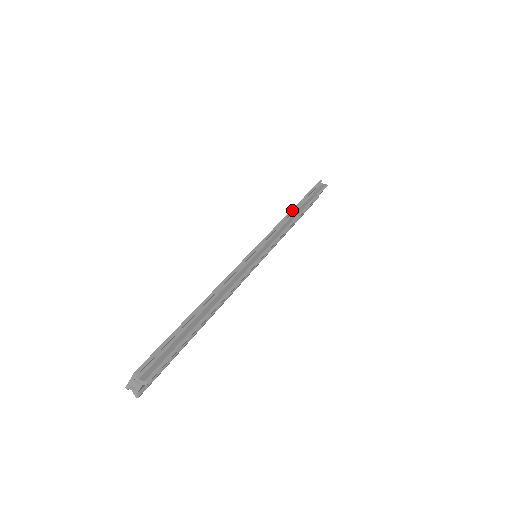
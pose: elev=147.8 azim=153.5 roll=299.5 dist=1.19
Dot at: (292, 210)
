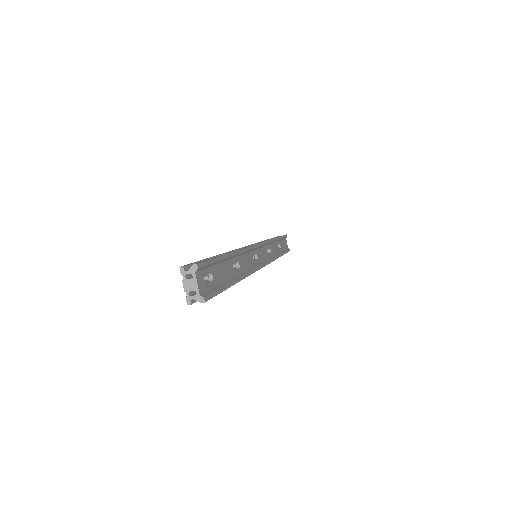
Dot at: occluded
